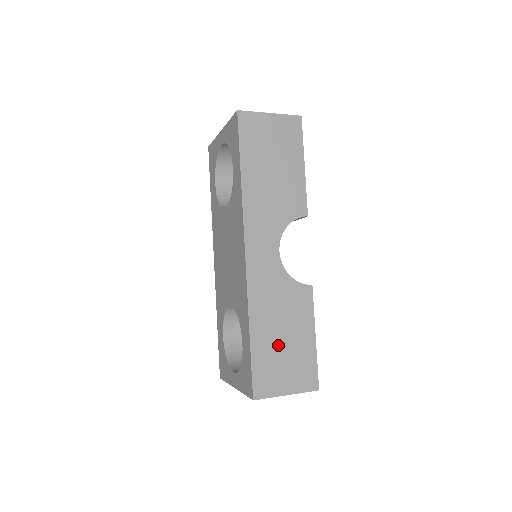
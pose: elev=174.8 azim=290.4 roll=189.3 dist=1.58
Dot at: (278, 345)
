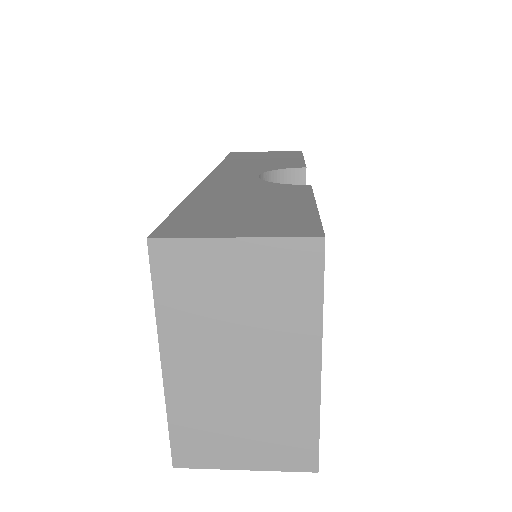
Dot at: (233, 208)
